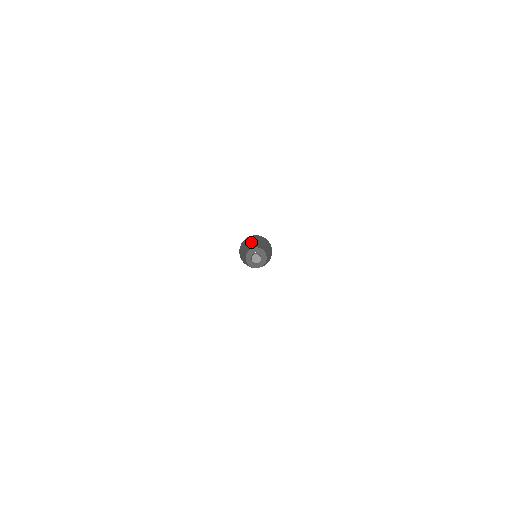
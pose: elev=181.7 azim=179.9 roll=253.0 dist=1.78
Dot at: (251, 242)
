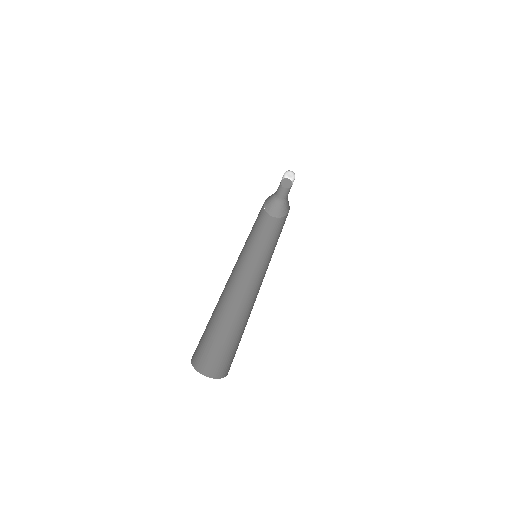
Dot at: occluded
